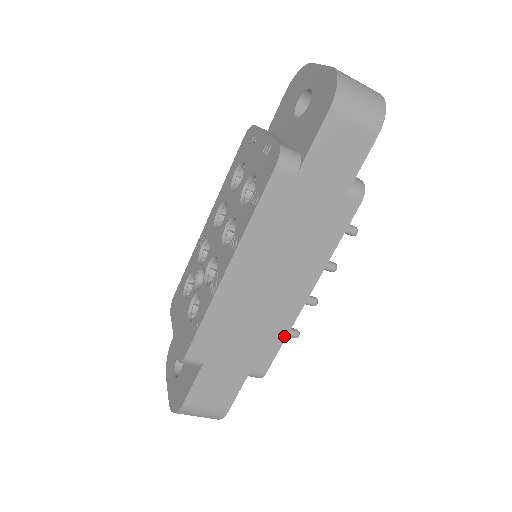
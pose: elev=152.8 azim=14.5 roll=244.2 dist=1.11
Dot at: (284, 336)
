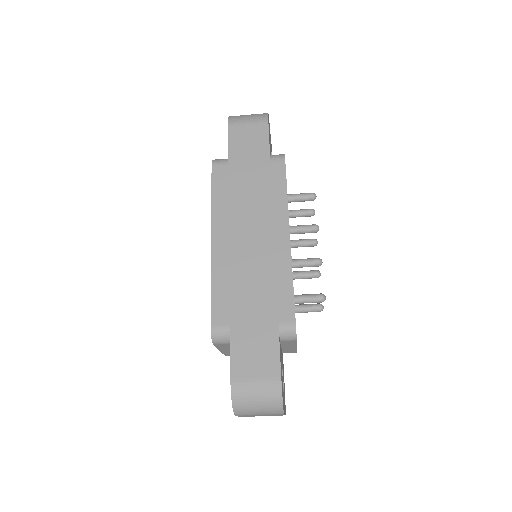
Dot at: (290, 279)
